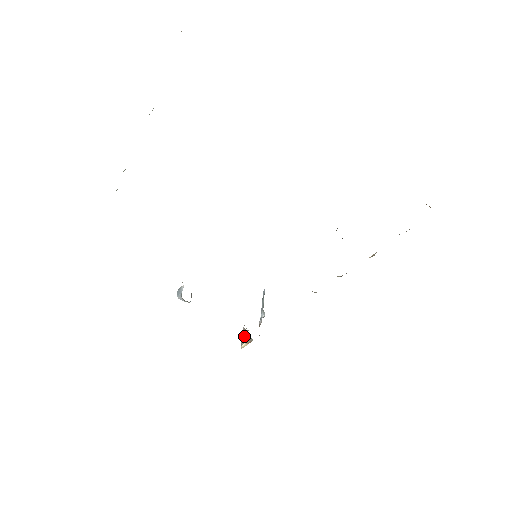
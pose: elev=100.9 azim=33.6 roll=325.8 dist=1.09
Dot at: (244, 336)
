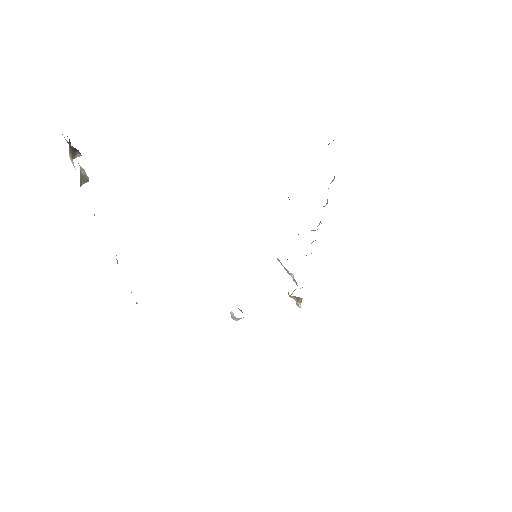
Dot at: (294, 299)
